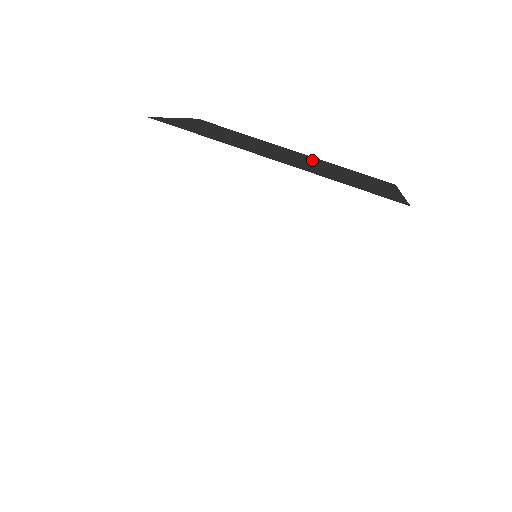
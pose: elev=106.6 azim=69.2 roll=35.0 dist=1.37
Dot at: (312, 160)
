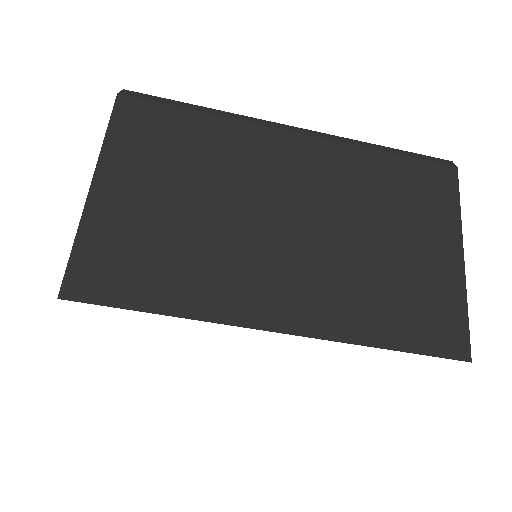
Dot at: (328, 187)
